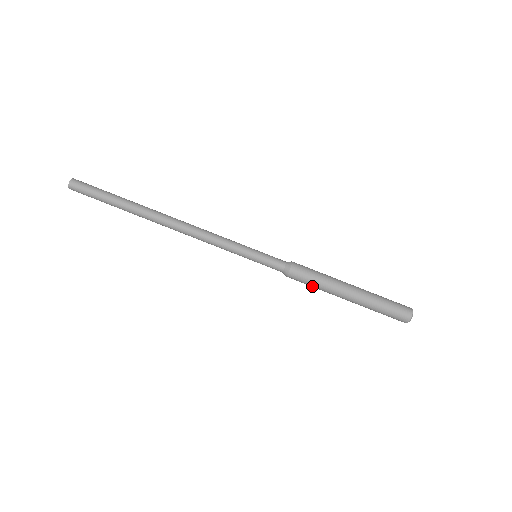
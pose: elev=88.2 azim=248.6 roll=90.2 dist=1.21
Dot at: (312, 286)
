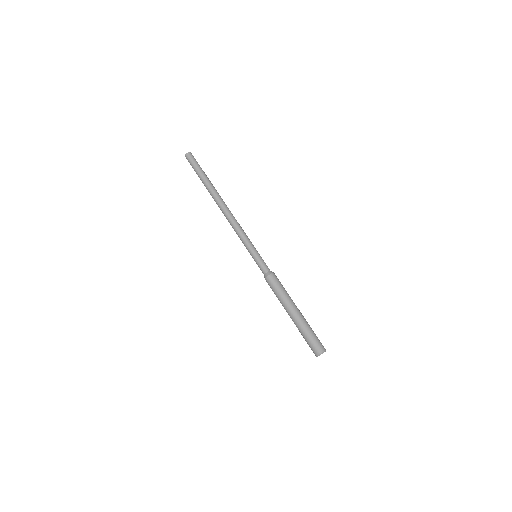
Dot at: (275, 294)
